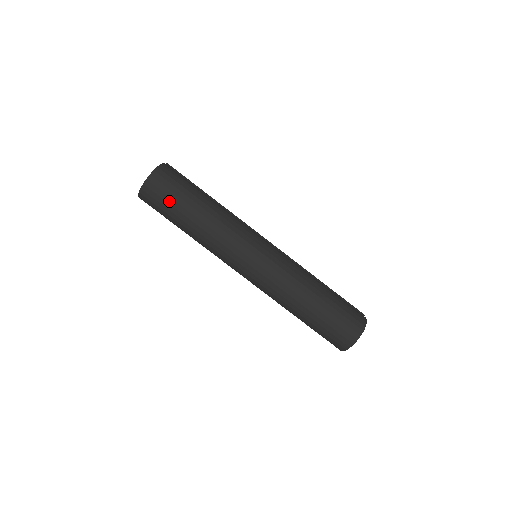
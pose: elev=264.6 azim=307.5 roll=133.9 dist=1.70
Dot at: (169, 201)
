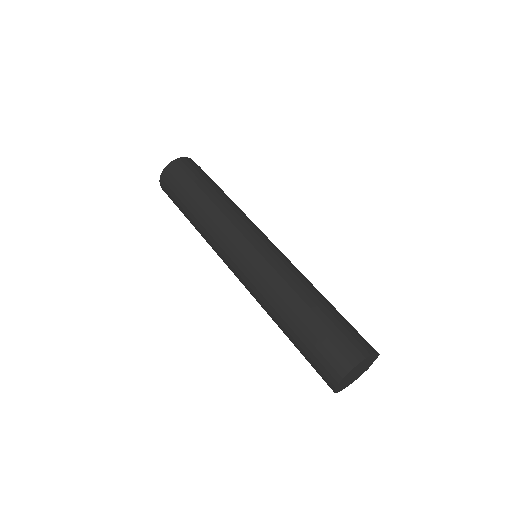
Dot at: (182, 183)
